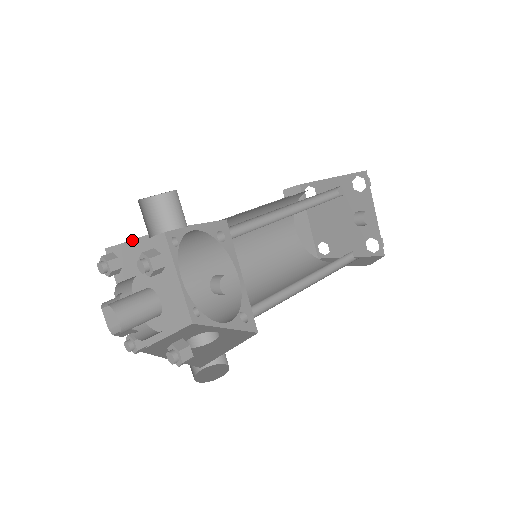
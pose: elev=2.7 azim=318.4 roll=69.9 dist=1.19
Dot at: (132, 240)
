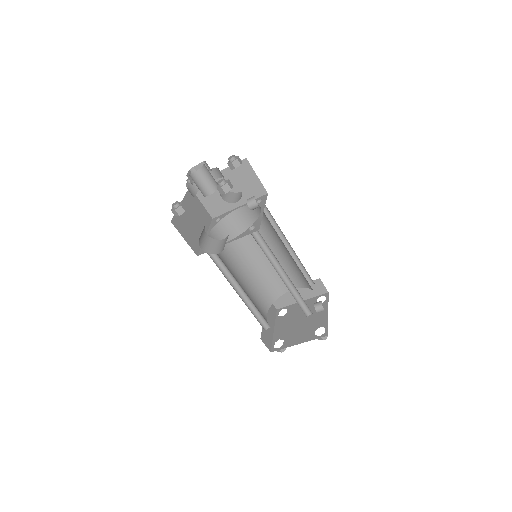
Dot at: (200, 201)
